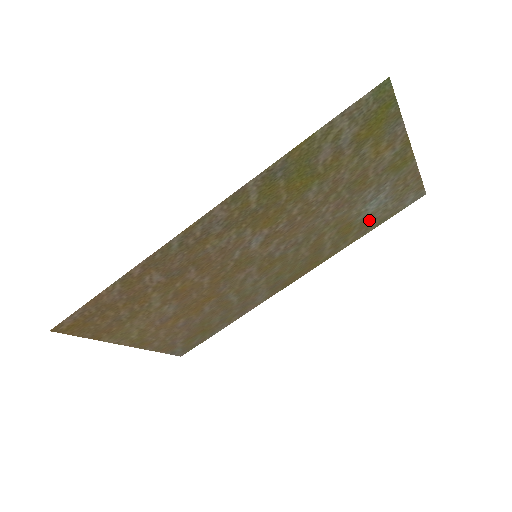
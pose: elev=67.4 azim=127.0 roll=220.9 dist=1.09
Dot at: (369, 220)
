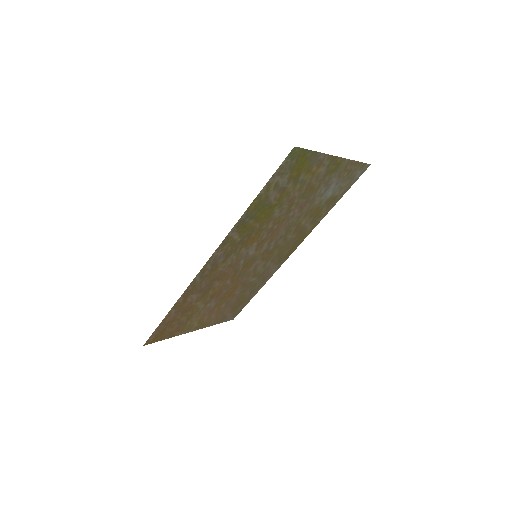
Dot at: (332, 199)
